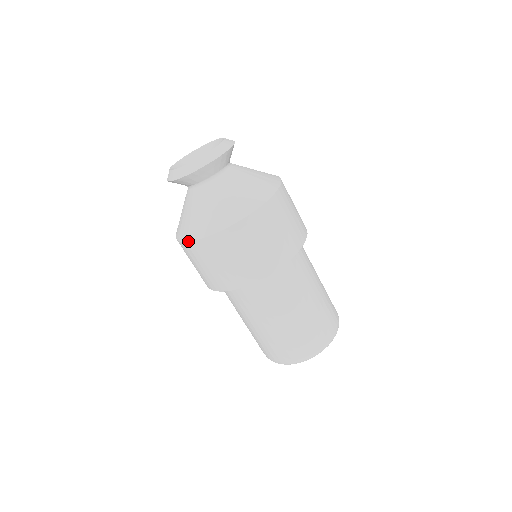
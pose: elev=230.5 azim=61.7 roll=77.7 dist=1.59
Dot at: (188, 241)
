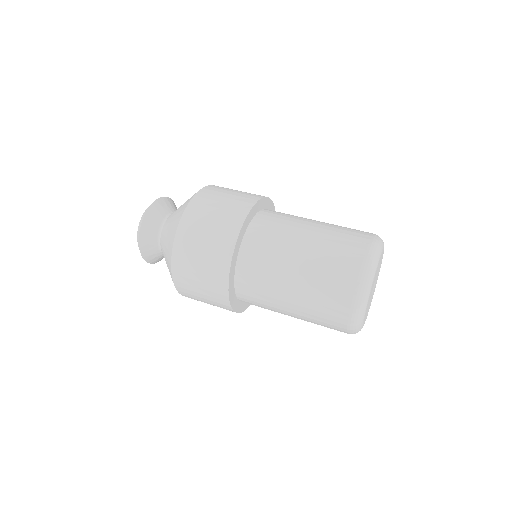
Dot at: (171, 276)
